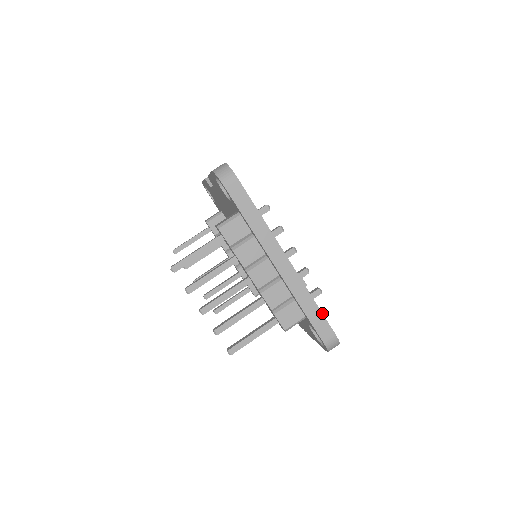
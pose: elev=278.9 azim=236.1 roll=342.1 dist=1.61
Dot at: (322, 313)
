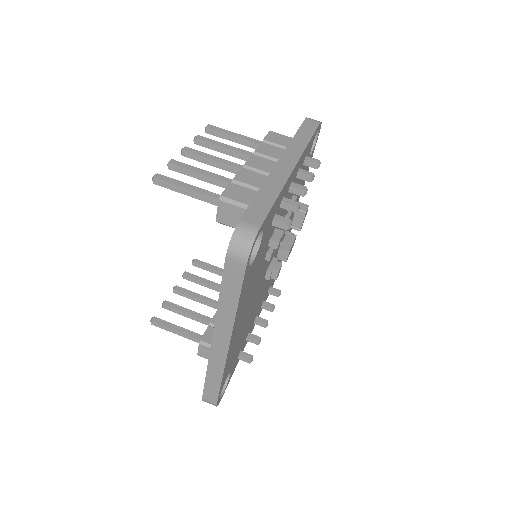
Dot at: (272, 207)
